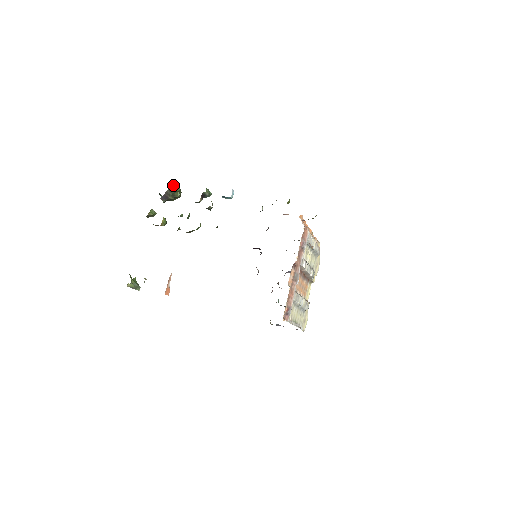
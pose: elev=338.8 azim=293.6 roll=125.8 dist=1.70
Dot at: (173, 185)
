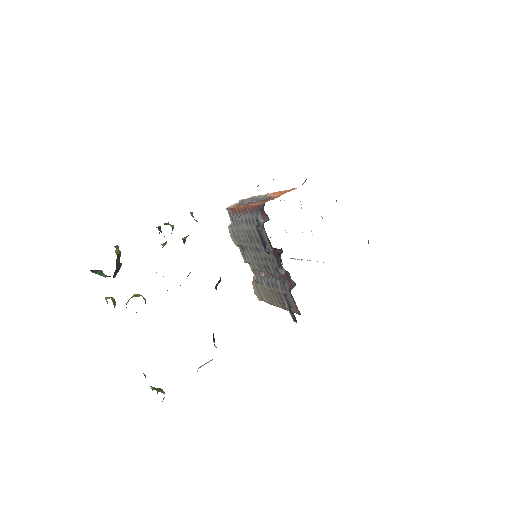
Dot at: (116, 248)
